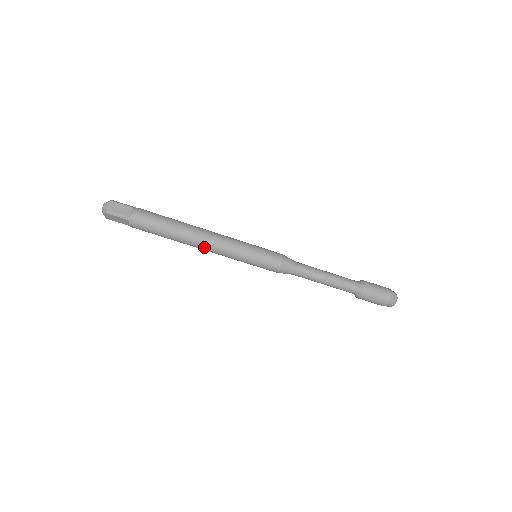
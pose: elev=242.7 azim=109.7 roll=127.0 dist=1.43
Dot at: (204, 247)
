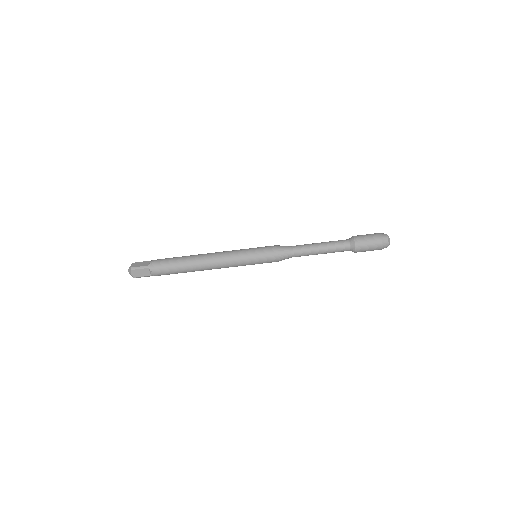
Dot at: (211, 263)
